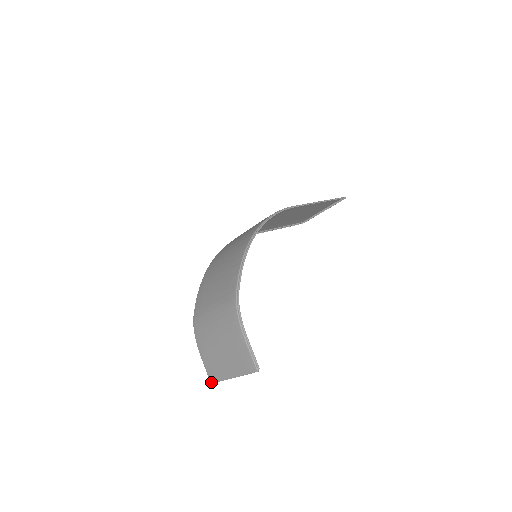
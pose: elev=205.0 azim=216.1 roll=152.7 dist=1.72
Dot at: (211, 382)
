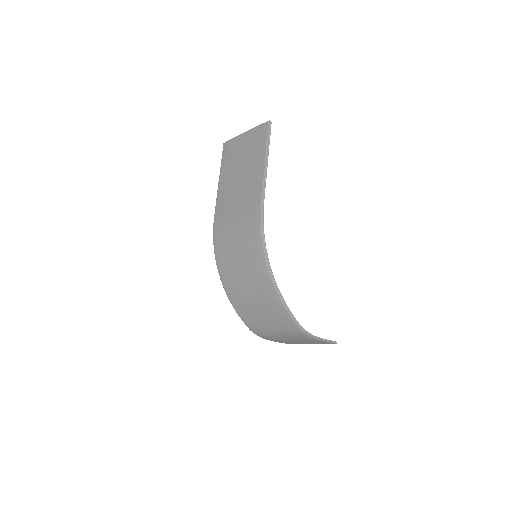
Dot at: occluded
